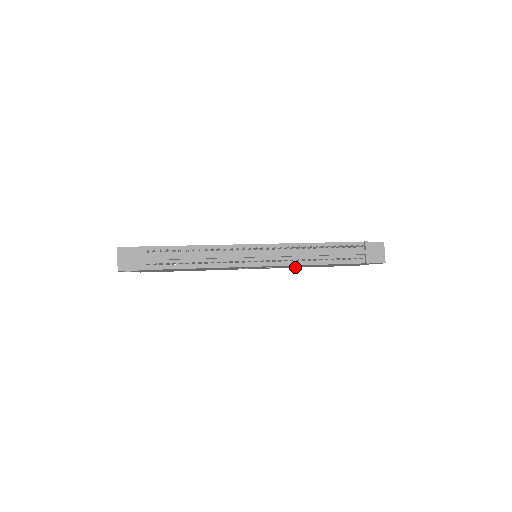
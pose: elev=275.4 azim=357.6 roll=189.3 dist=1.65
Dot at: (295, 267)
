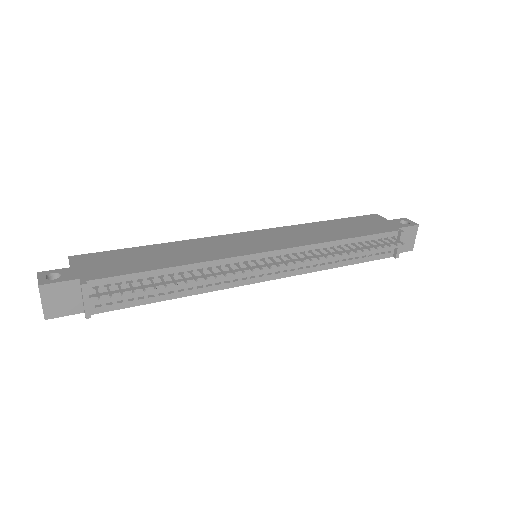
Dot at: occluded
